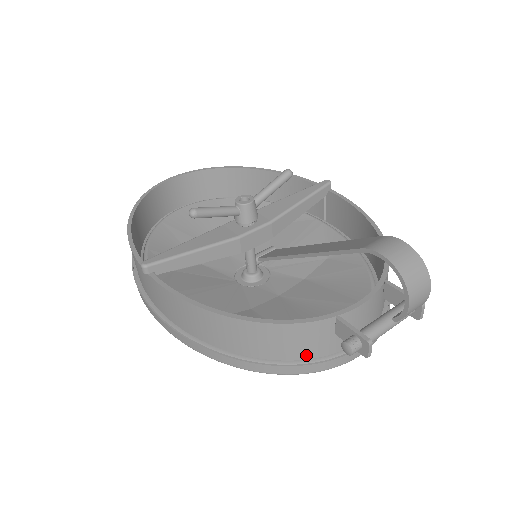
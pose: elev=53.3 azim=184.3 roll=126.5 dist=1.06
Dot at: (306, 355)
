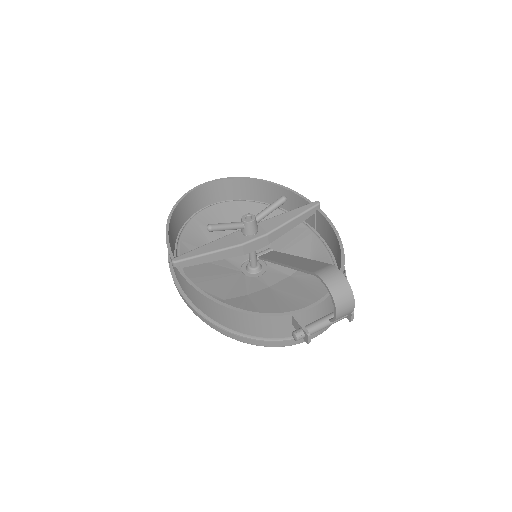
Dot at: (273, 335)
